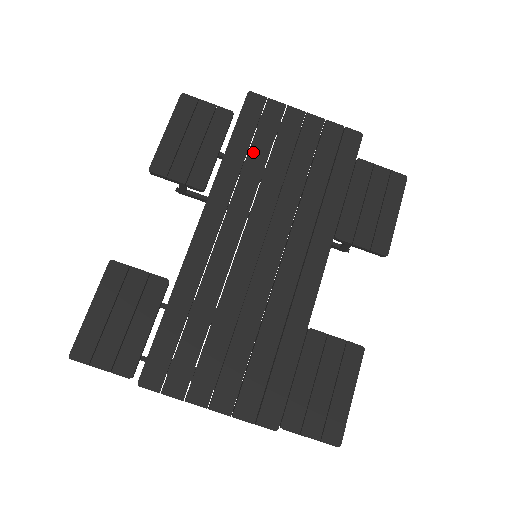
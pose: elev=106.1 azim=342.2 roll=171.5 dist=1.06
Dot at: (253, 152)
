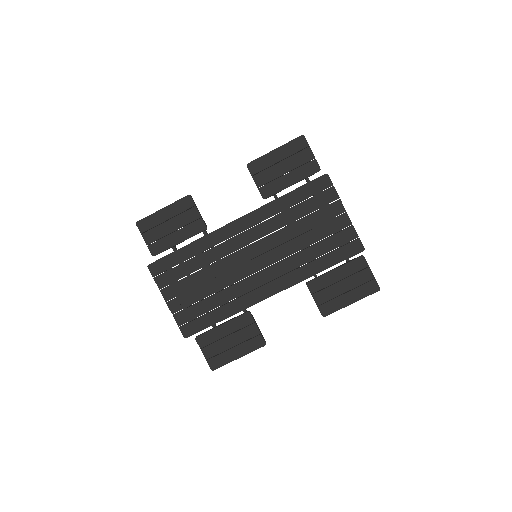
Dot at: (296, 208)
